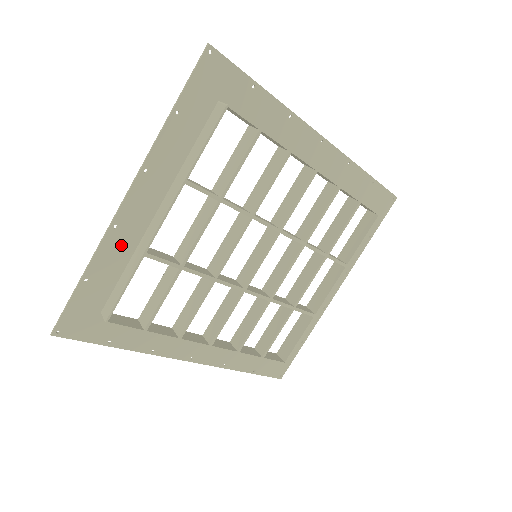
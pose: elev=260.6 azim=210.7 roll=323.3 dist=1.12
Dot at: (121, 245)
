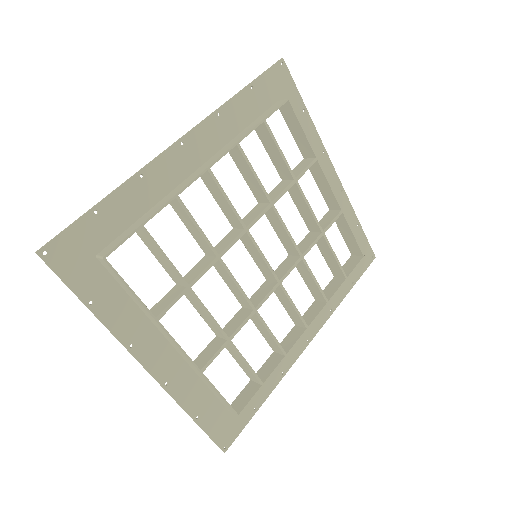
Dot at: (184, 382)
